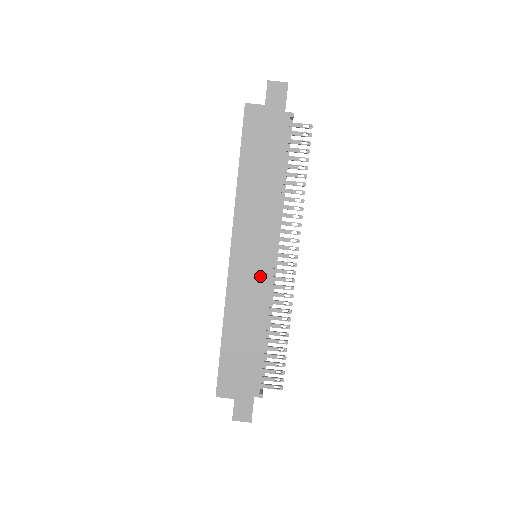
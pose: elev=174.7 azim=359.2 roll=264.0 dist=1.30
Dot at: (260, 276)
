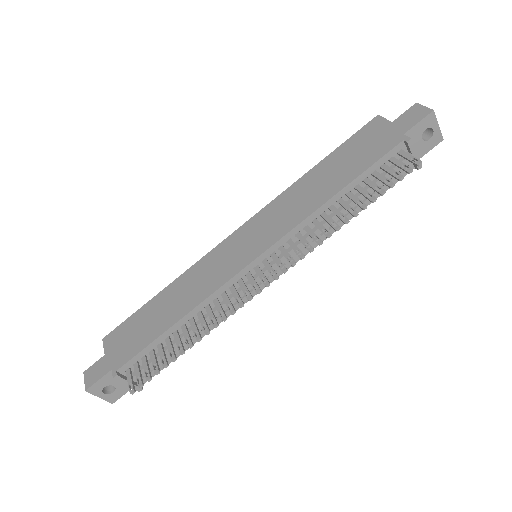
Dot at: (232, 265)
